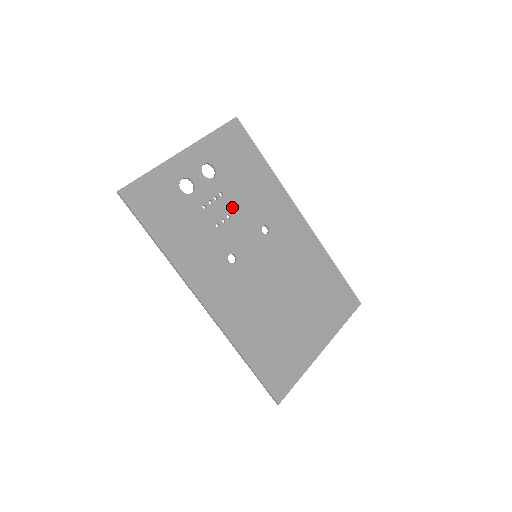
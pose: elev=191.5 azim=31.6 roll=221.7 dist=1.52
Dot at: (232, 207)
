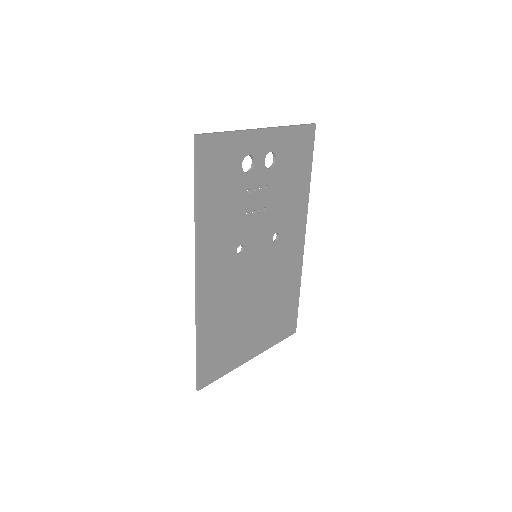
Dot at: (266, 203)
